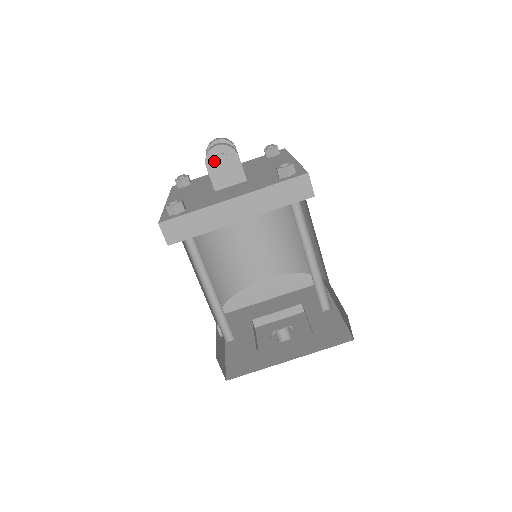
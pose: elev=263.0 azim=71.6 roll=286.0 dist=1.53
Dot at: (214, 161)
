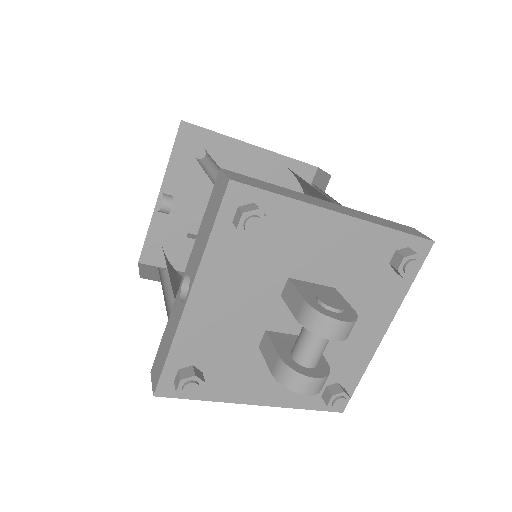
Dot at: occluded
